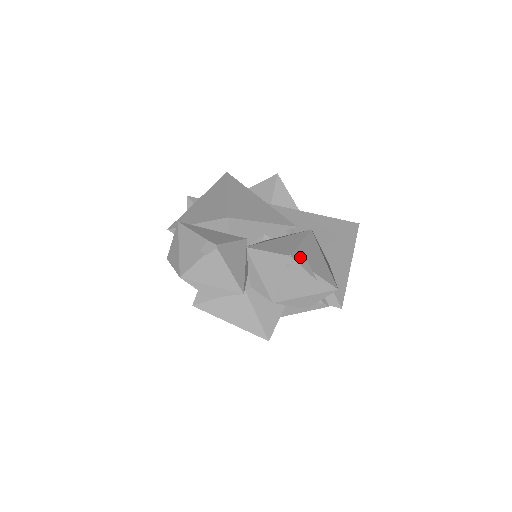
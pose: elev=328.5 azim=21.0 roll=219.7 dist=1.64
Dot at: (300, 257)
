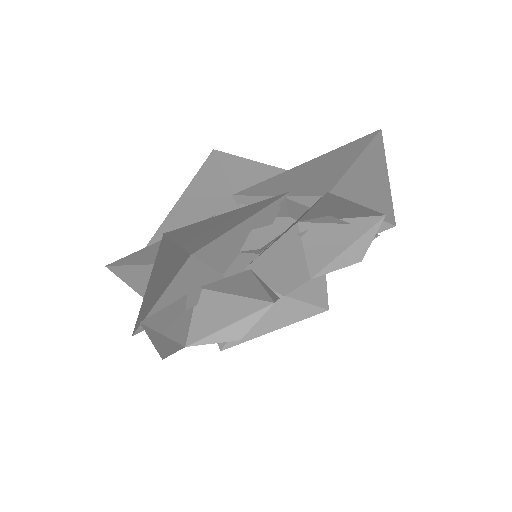
Dot at: (314, 217)
